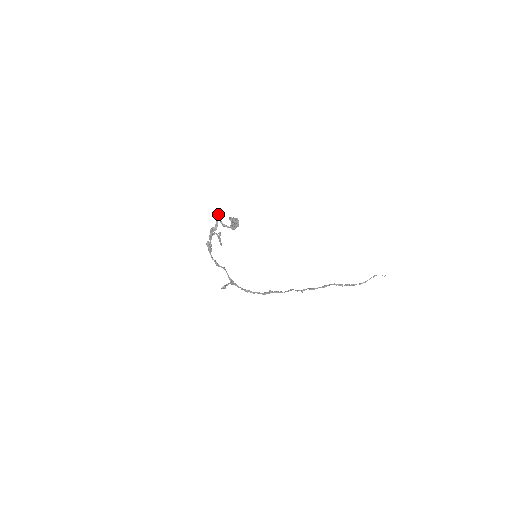
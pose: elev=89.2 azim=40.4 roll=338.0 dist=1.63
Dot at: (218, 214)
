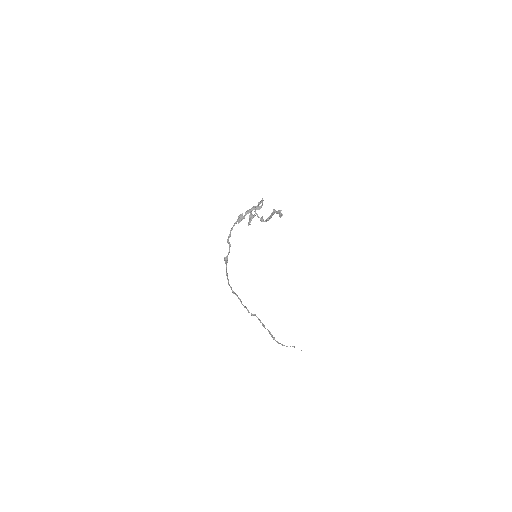
Dot at: occluded
